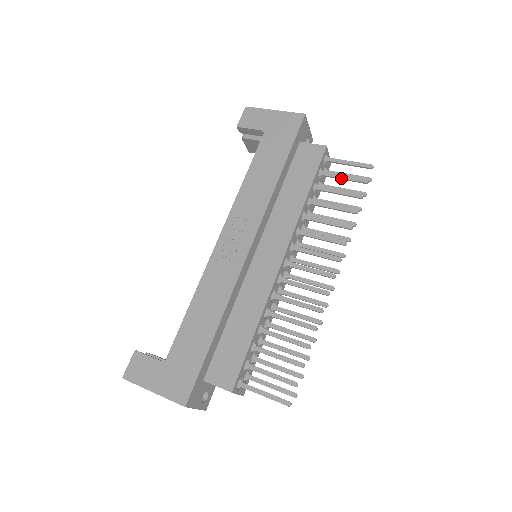
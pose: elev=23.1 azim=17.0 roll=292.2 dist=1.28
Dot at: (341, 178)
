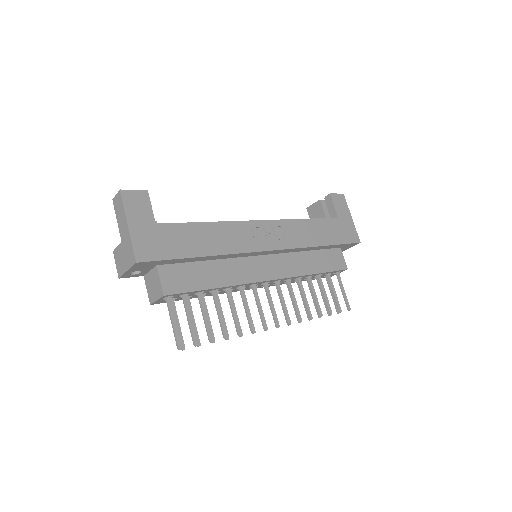
Dot at: (333, 291)
